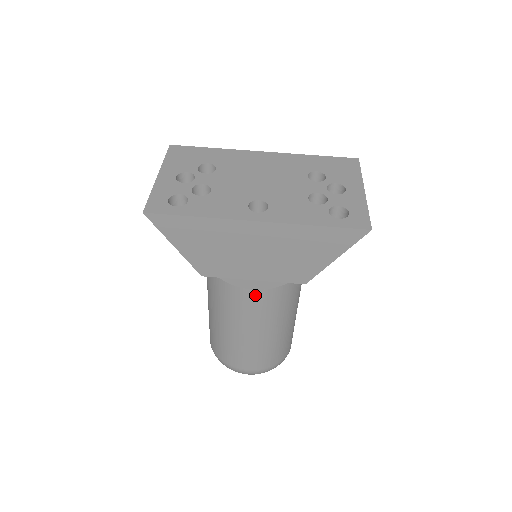
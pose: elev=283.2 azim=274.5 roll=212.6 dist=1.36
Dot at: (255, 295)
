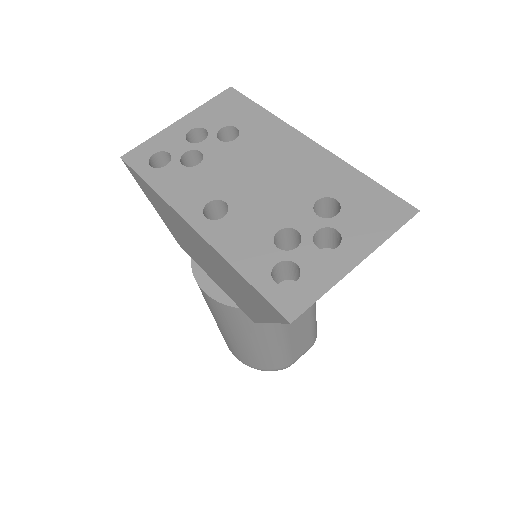
Dot at: (207, 297)
